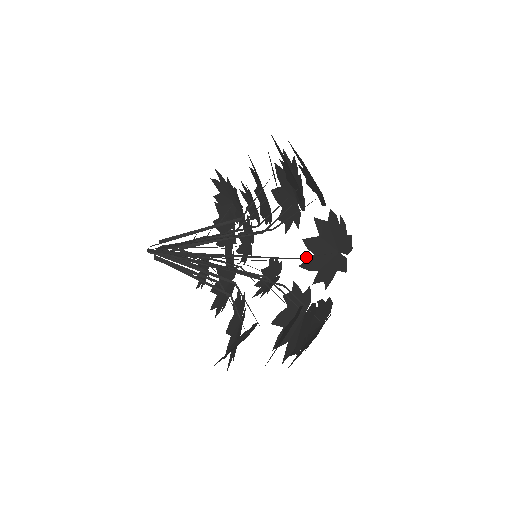
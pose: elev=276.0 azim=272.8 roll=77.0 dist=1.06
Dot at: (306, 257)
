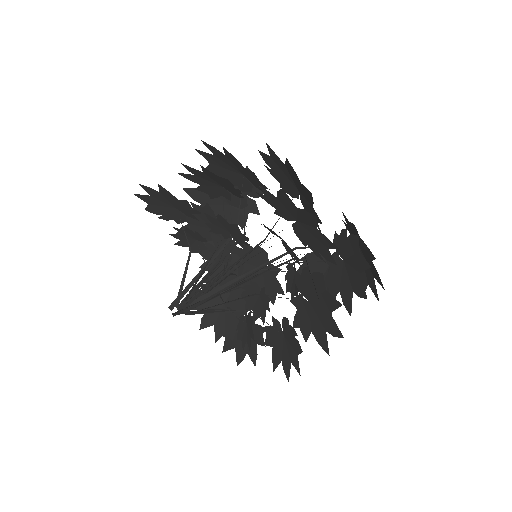
Dot at: (301, 260)
